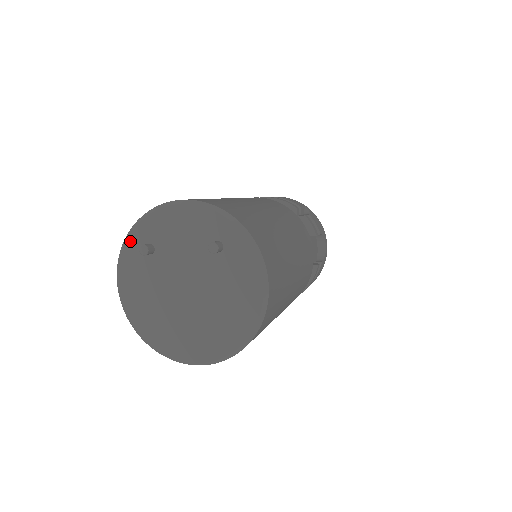
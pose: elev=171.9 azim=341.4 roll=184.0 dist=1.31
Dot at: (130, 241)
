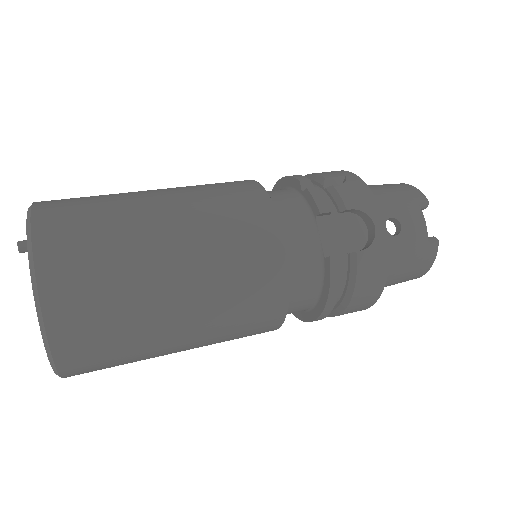
Dot at: occluded
